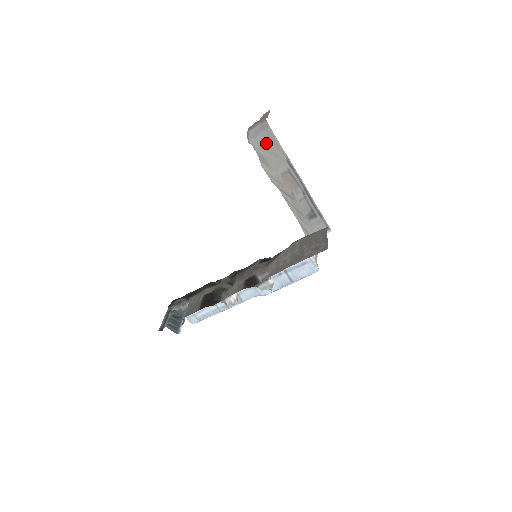
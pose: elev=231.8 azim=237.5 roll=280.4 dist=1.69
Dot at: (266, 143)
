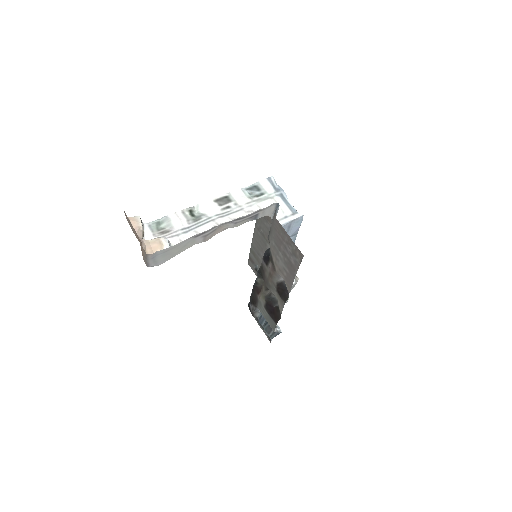
Dot at: (168, 254)
